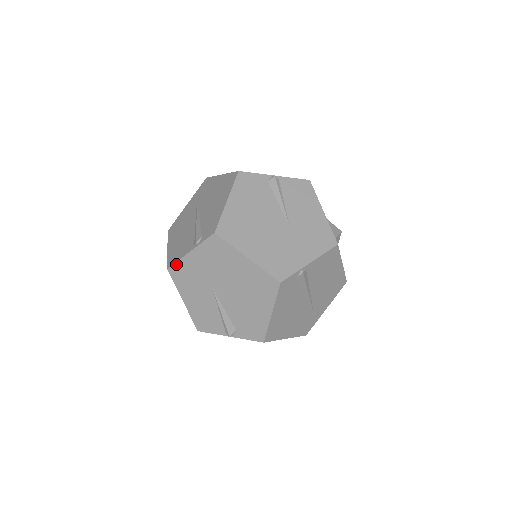
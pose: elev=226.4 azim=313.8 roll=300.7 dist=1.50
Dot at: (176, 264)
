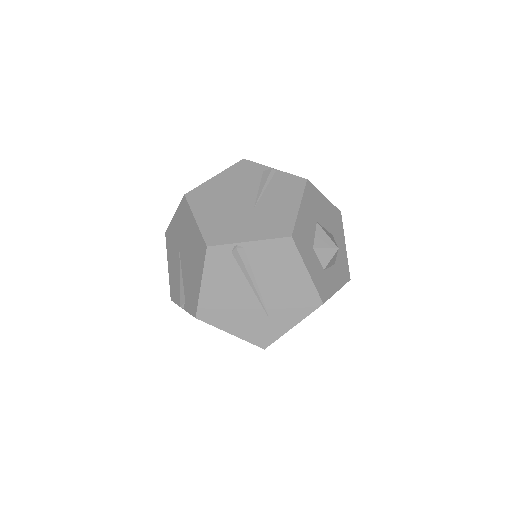
Dot at: (169, 228)
